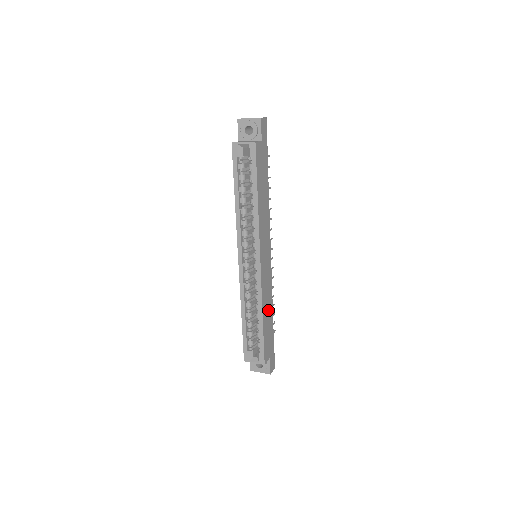
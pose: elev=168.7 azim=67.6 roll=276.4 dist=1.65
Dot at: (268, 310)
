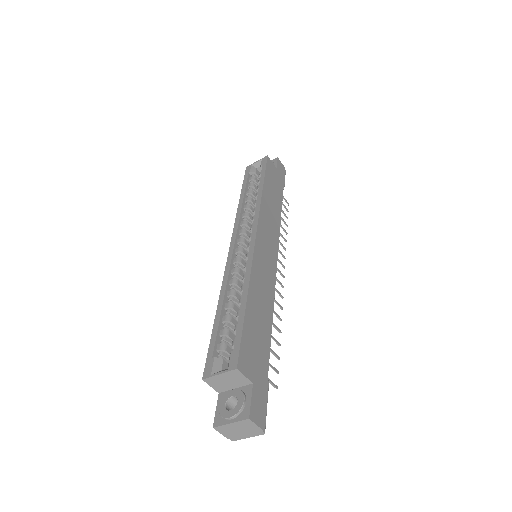
Dot at: (261, 308)
